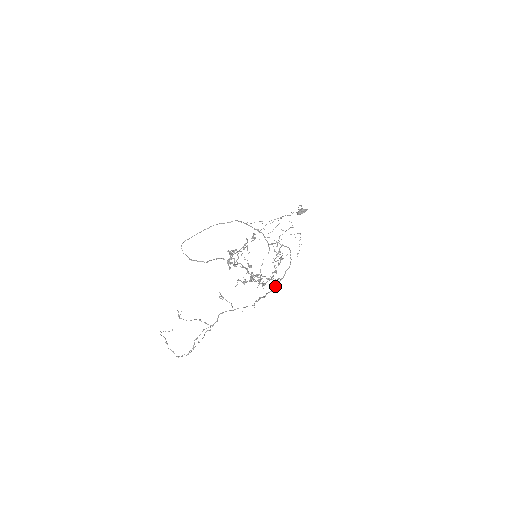
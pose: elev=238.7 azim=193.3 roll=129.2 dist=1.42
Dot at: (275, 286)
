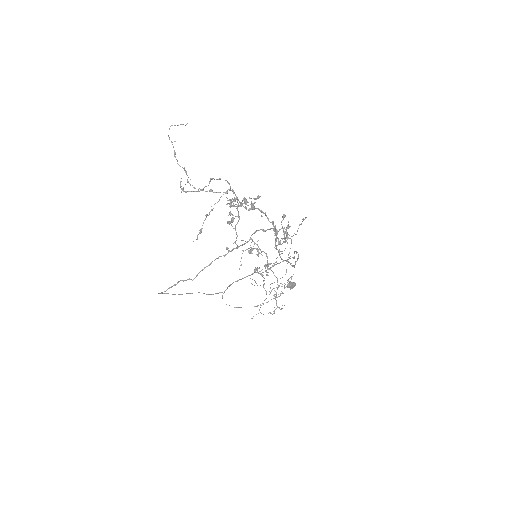
Dot at: (288, 262)
